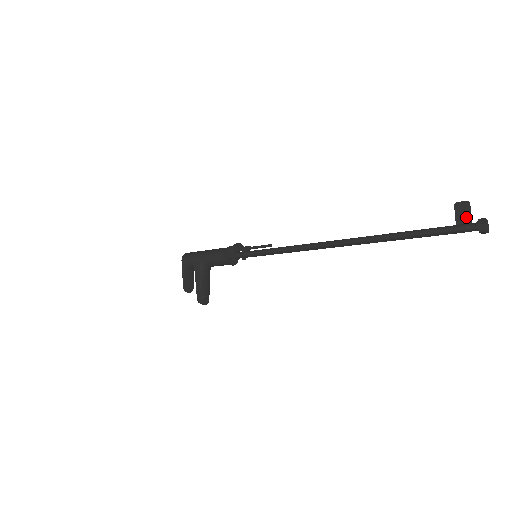
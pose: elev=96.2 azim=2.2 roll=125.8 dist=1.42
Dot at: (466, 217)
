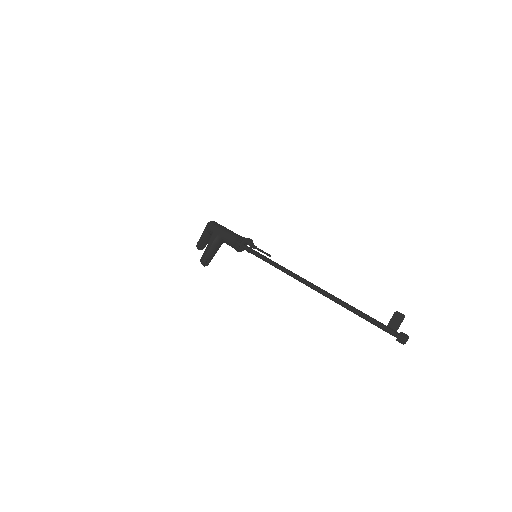
Dot at: (396, 325)
